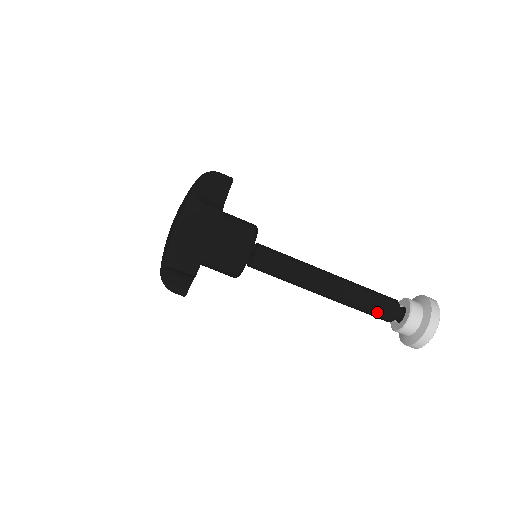
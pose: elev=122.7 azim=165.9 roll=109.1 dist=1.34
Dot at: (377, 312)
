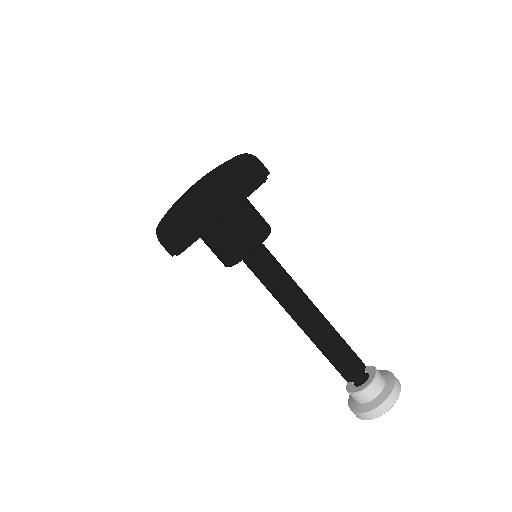
Dot at: (338, 367)
